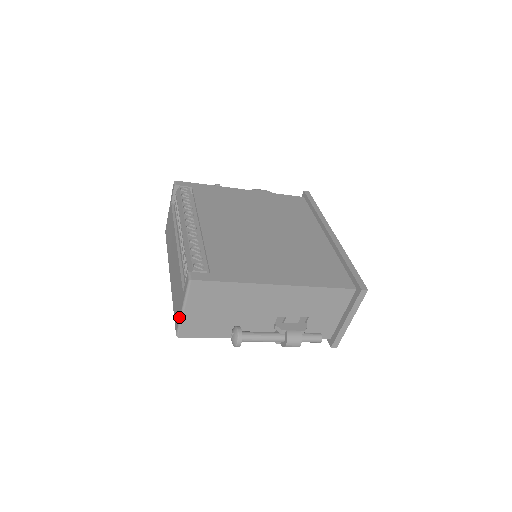
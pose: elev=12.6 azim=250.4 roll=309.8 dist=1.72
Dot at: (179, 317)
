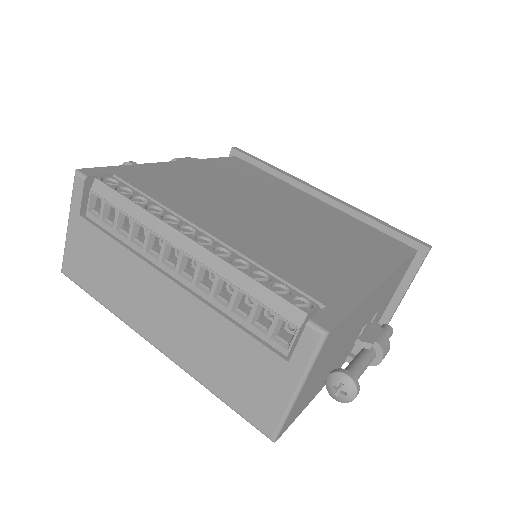
Dot at: (284, 408)
